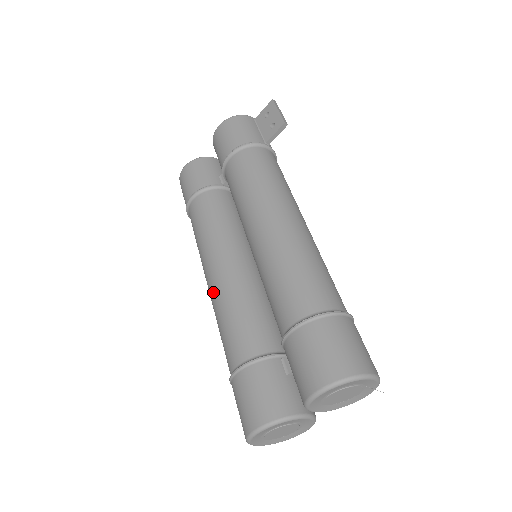
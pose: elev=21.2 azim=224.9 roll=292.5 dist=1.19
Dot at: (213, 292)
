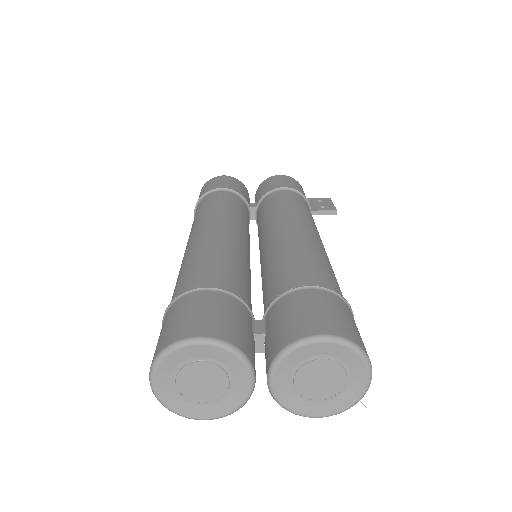
Dot at: (205, 238)
